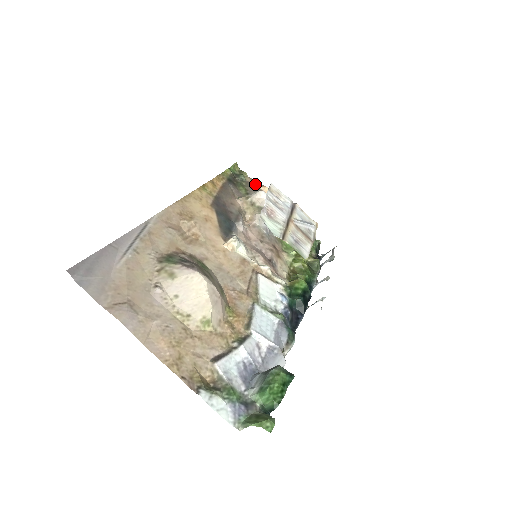
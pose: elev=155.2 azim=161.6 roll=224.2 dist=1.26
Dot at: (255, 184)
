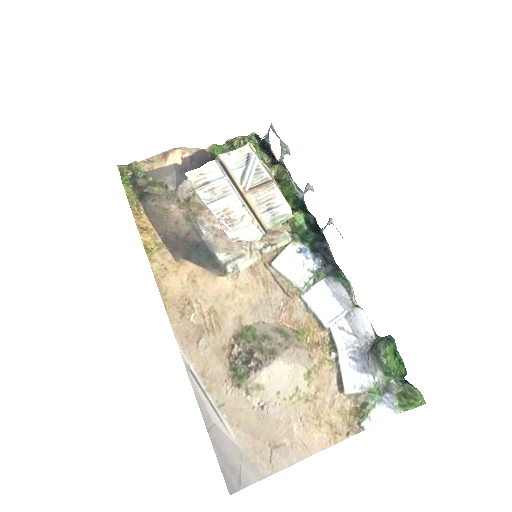
Dot at: (157, 166)
